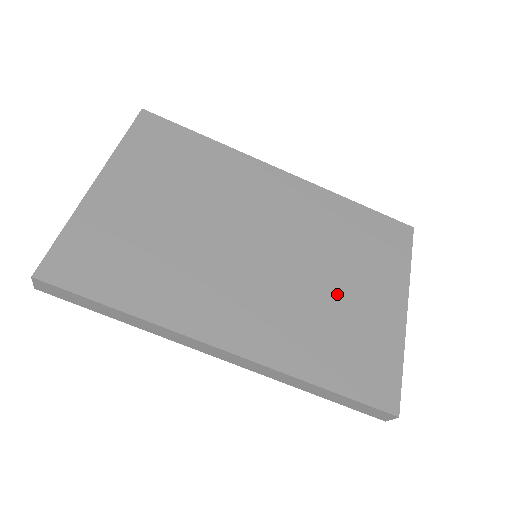
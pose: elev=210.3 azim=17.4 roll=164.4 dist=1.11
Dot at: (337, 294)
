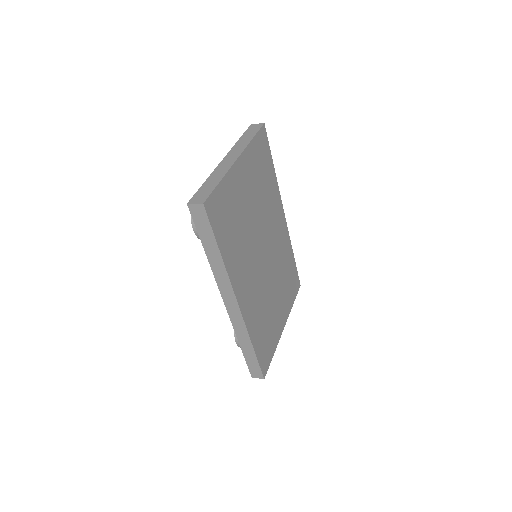
Dot at: (273, 303)
